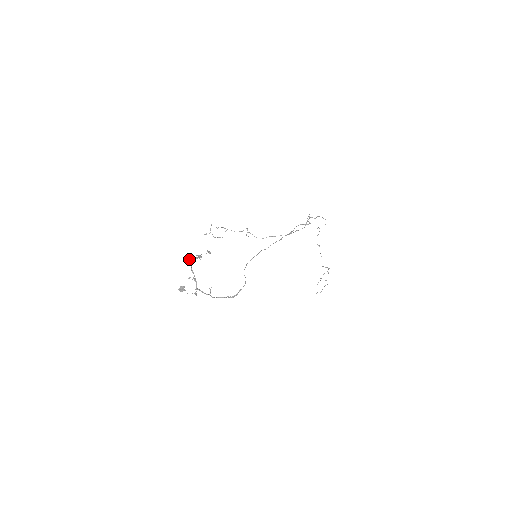
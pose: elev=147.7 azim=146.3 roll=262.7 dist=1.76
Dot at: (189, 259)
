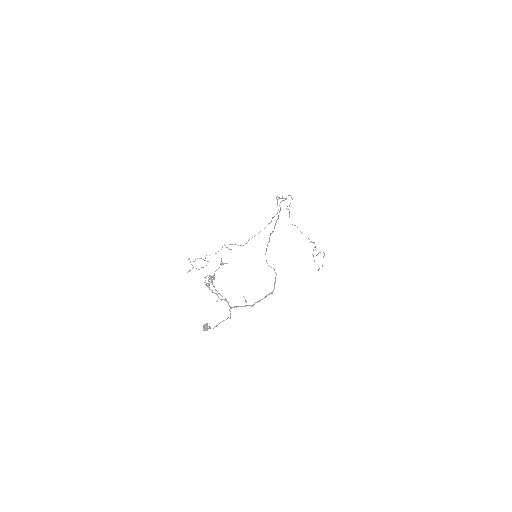
Dot at: (205, 284)
